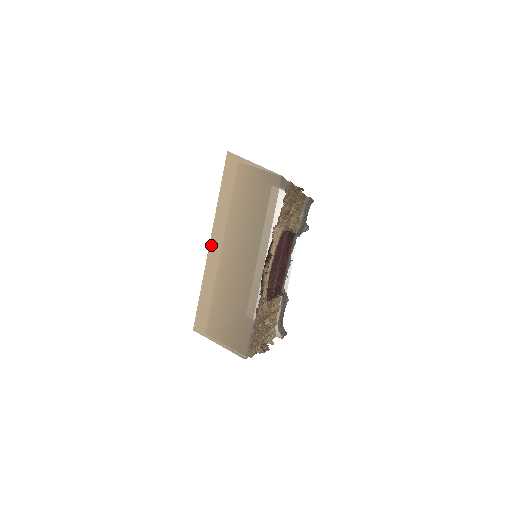
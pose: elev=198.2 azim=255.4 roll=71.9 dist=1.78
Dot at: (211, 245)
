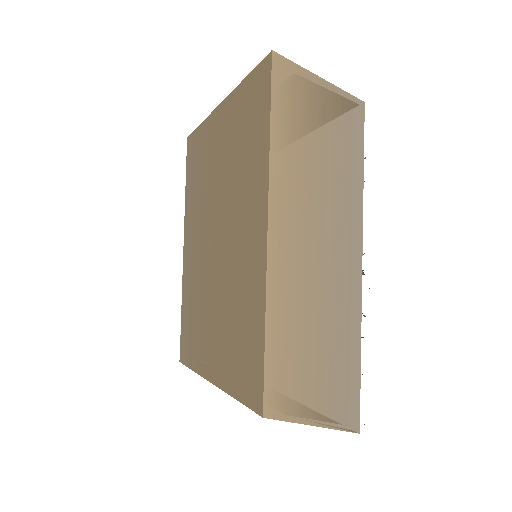
Dot at: (271, 237)
